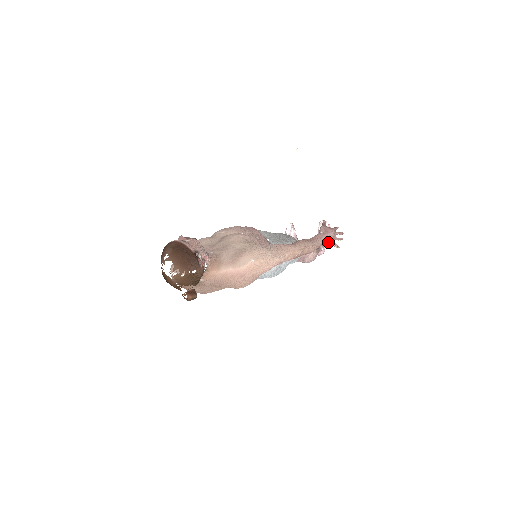
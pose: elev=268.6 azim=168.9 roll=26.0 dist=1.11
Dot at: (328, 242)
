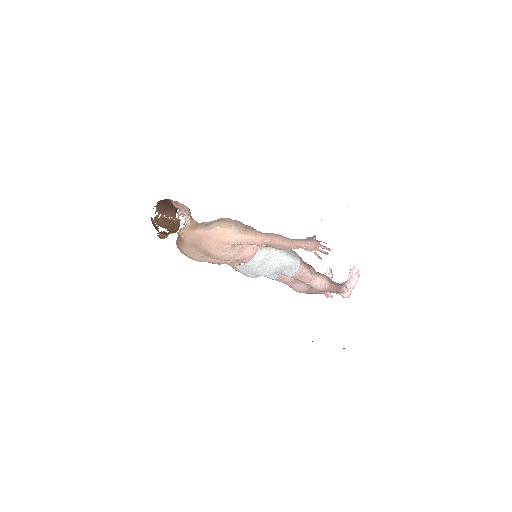
Dot at: (309, 249)
